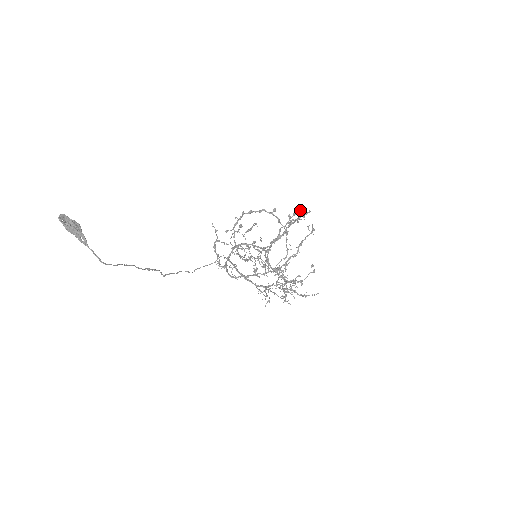
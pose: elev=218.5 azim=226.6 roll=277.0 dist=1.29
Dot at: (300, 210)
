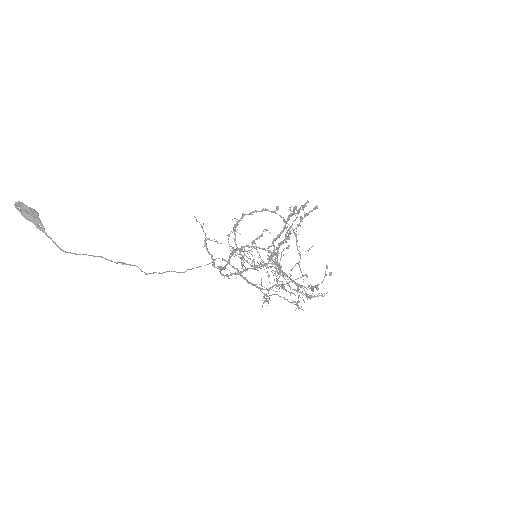
Dot at: (312, 210)
